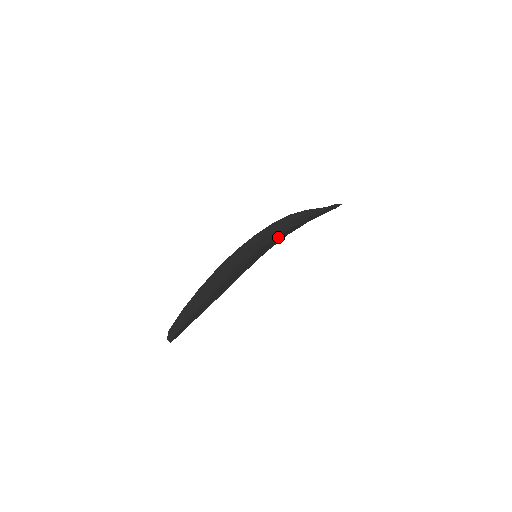
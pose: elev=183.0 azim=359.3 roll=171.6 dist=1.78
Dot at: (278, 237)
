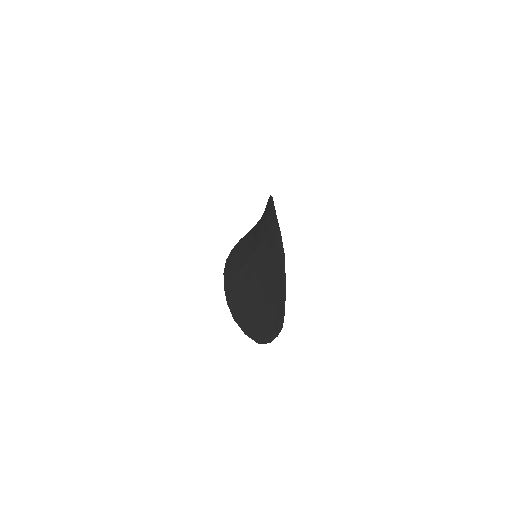
Dot at: (259, 232)
